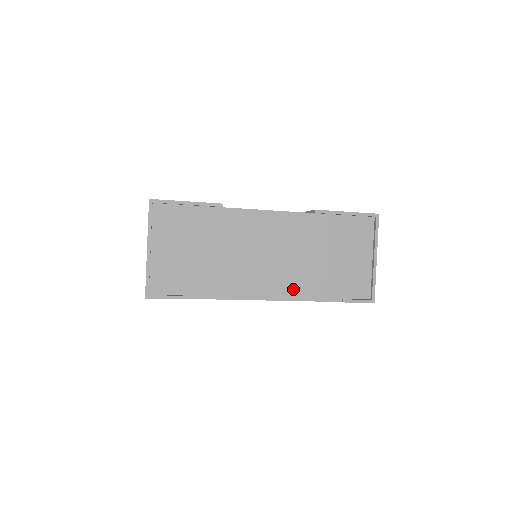
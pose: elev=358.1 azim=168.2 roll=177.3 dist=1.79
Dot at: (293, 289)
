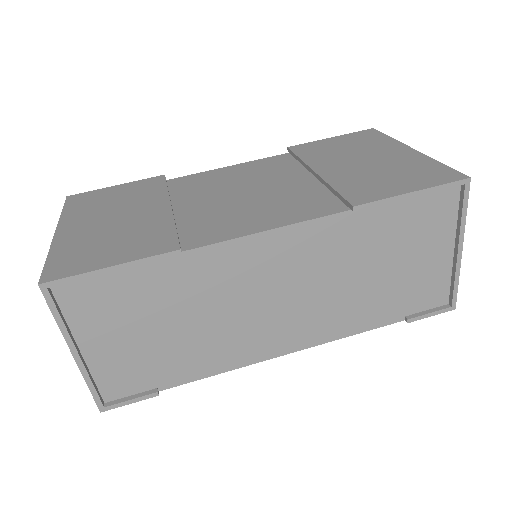
Dot at: (327, 328)
